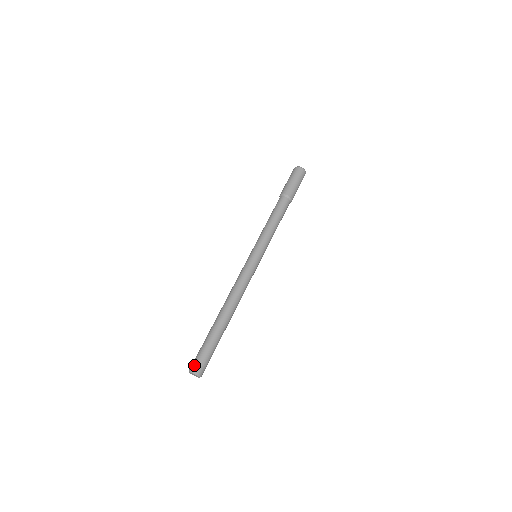
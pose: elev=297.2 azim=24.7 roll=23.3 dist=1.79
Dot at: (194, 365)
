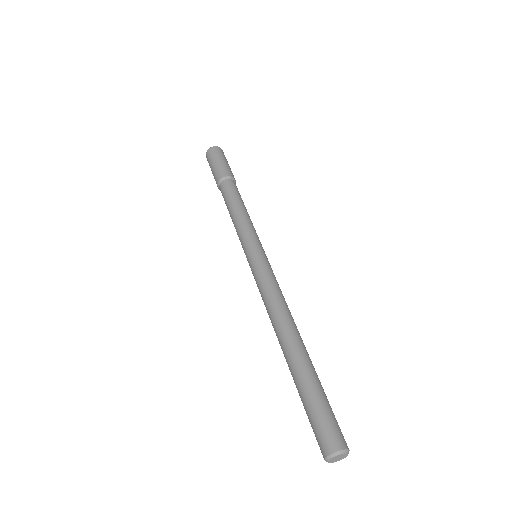
Dot at: (327, 442)
